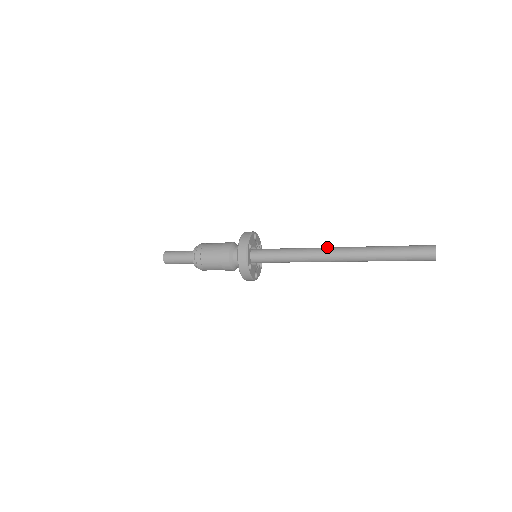
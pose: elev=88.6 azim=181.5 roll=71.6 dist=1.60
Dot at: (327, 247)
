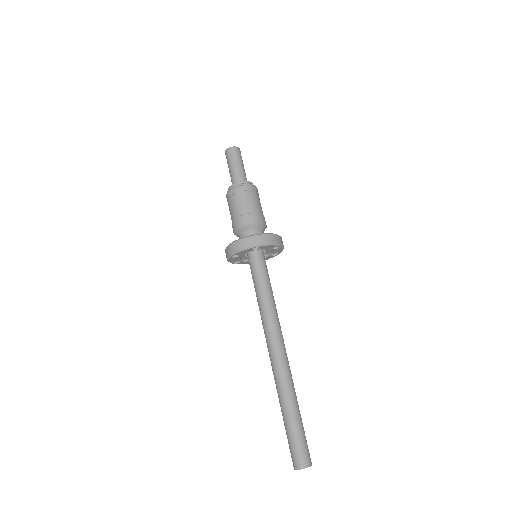
Dot at: (282, 338)
